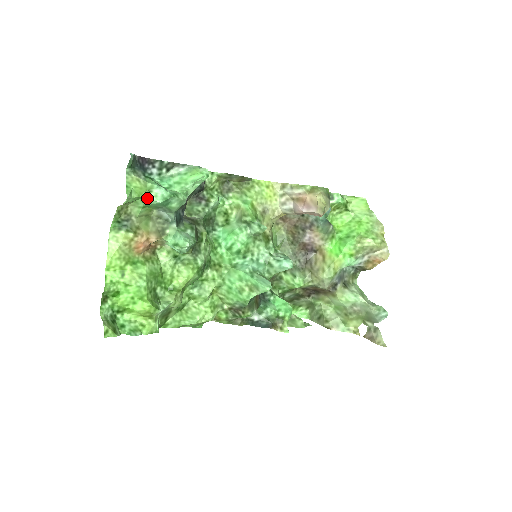
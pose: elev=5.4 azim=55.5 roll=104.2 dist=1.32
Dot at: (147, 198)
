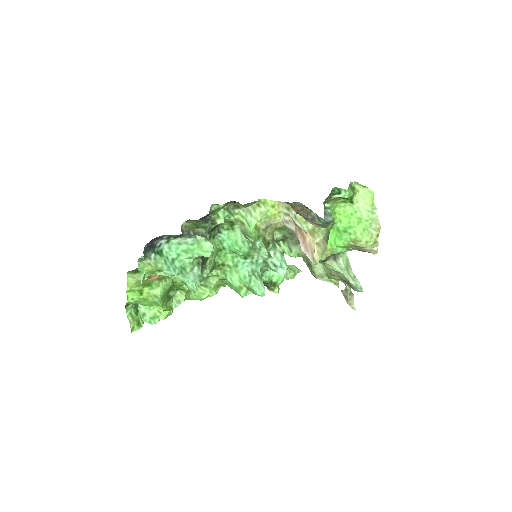
Dot at: (158, 274)
